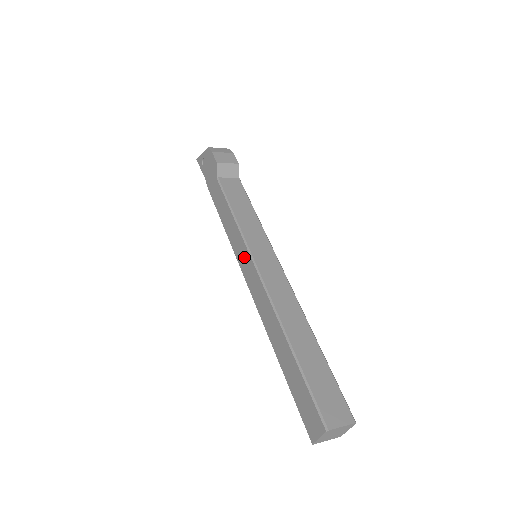
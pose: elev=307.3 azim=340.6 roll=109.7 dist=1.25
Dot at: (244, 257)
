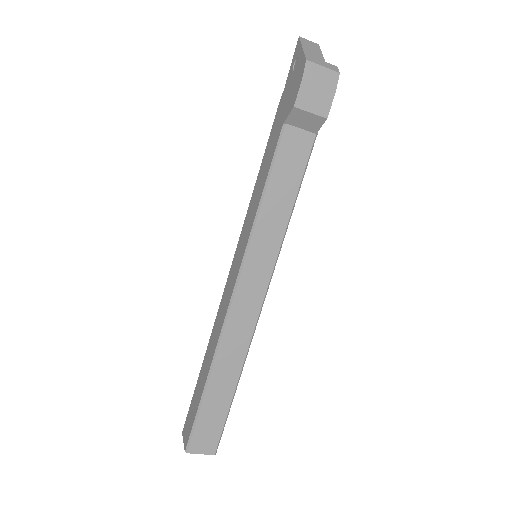
Dot at: (239, 255)
